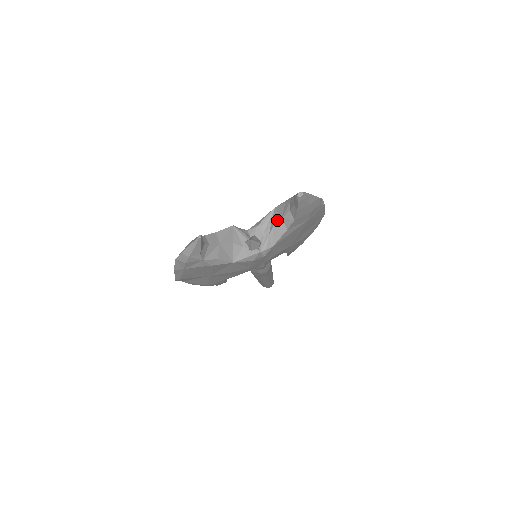
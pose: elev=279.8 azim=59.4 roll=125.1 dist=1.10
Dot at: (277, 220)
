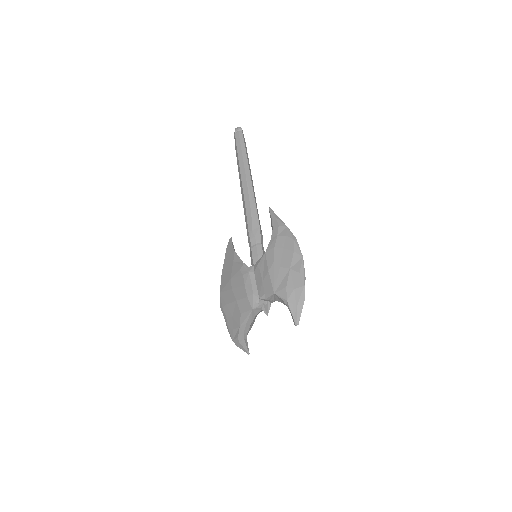
Dot at: (278, 301)
